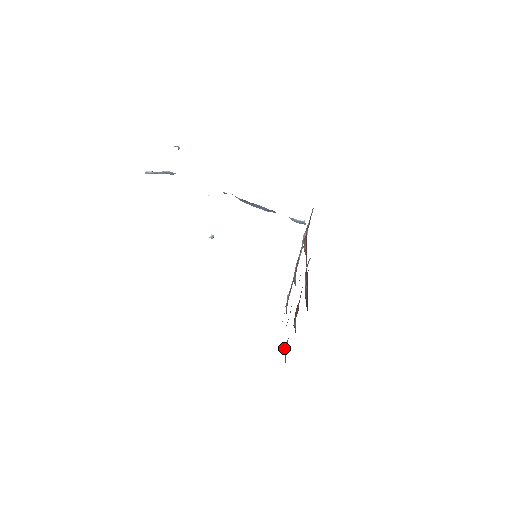
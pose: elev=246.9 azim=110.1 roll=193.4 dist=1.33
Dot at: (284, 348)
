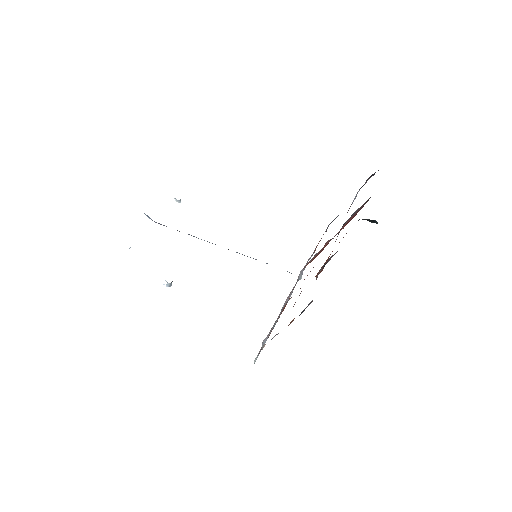
Dot at: occluded
